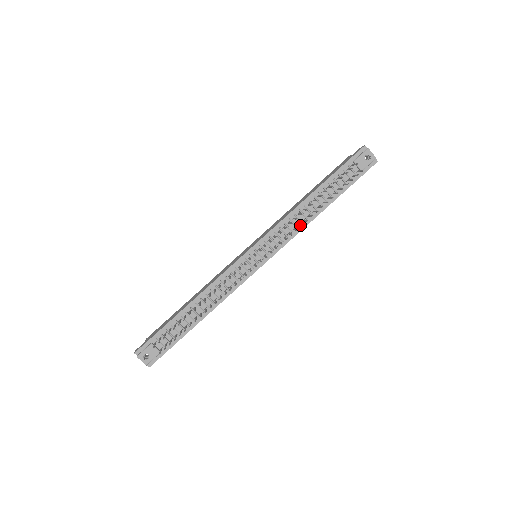
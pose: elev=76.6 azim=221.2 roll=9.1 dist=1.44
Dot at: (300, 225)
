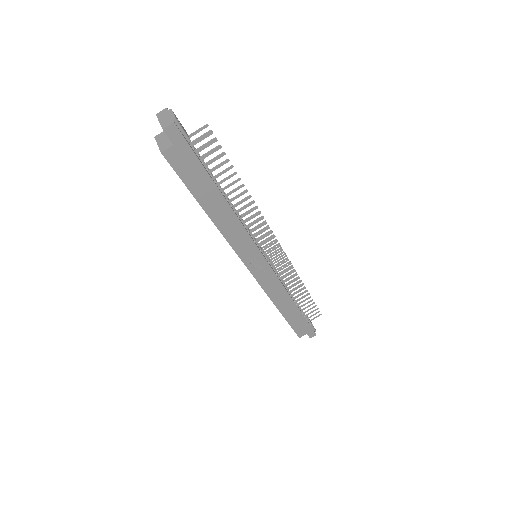
Dot at: (293, 279)
